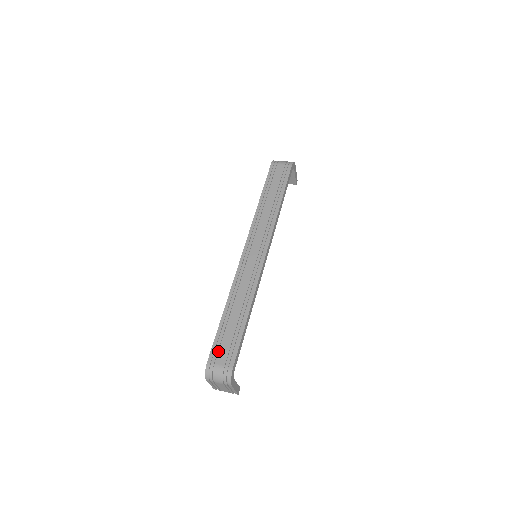
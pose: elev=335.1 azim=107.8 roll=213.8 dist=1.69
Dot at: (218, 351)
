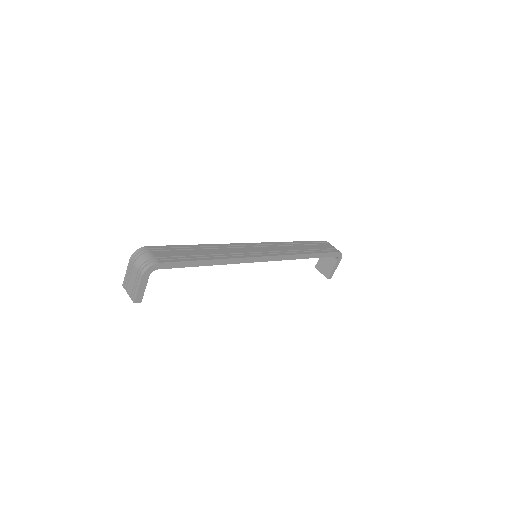
Dot at: (163, 251)
